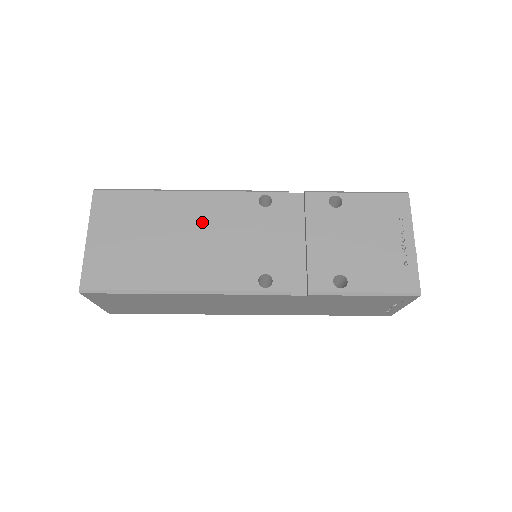
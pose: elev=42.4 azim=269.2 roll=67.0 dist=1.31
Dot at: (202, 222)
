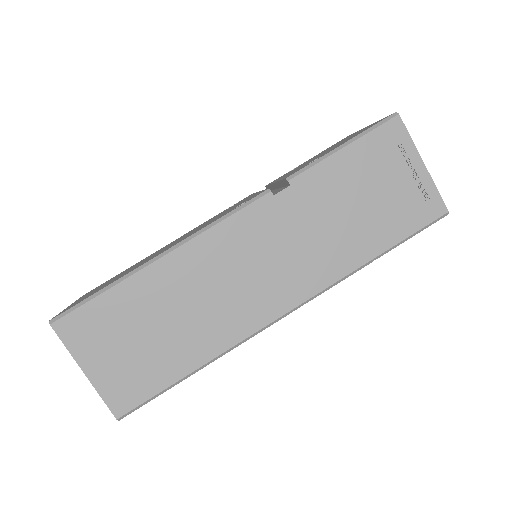
Dot at: occluded
